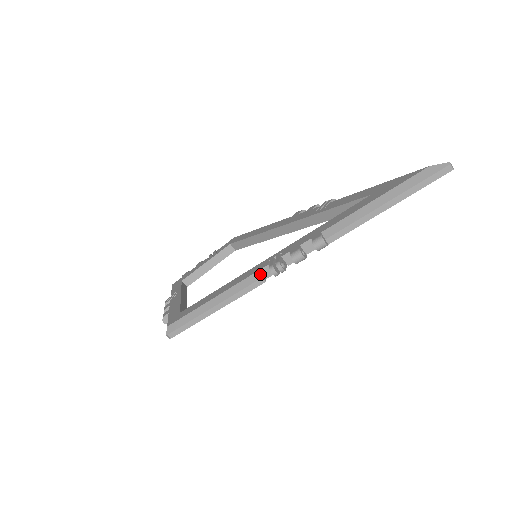
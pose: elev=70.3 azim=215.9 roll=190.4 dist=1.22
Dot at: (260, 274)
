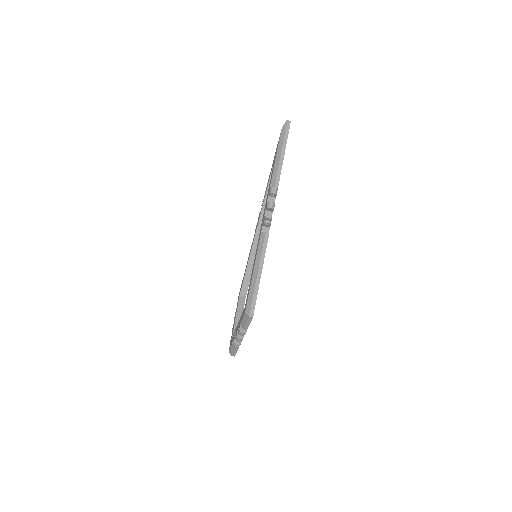
Dot at: (263, 233)
